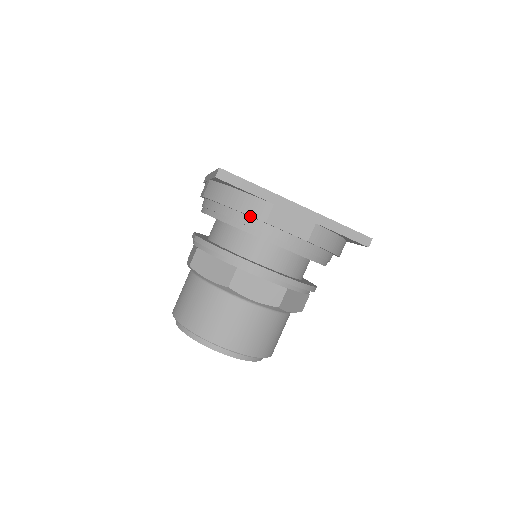
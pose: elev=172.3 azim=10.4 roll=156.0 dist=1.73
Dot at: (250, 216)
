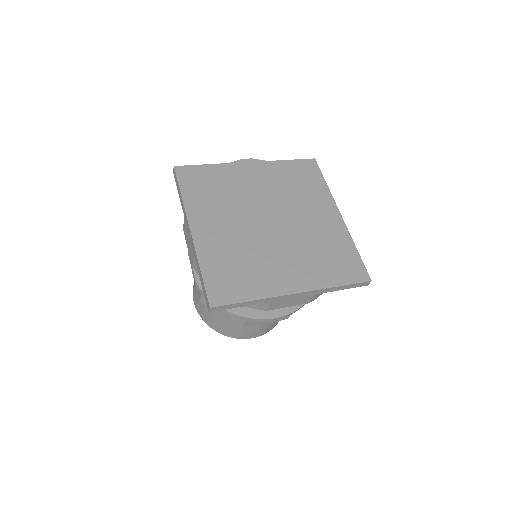
Dot at: occluded
